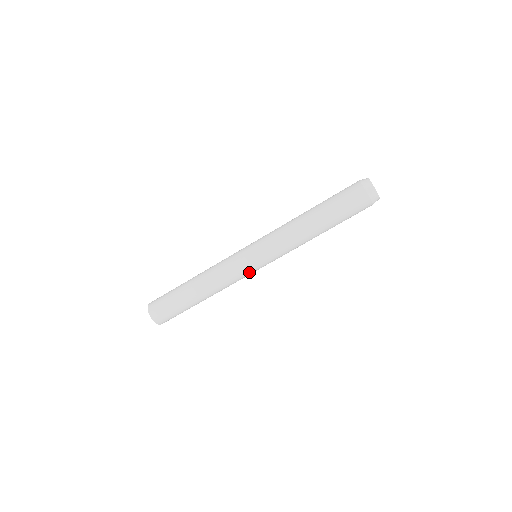
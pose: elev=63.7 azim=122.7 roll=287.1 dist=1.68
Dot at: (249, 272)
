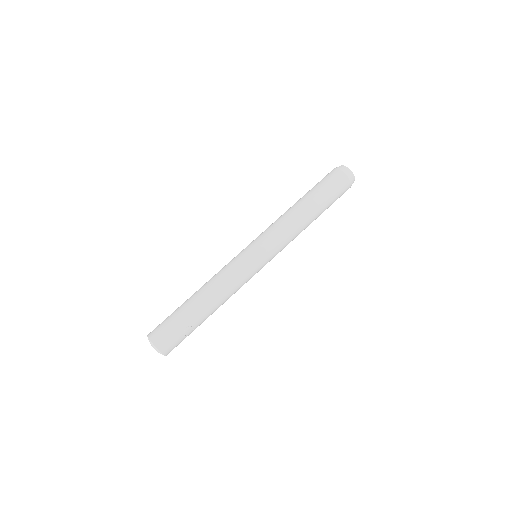
Dot at: (244, 259)
